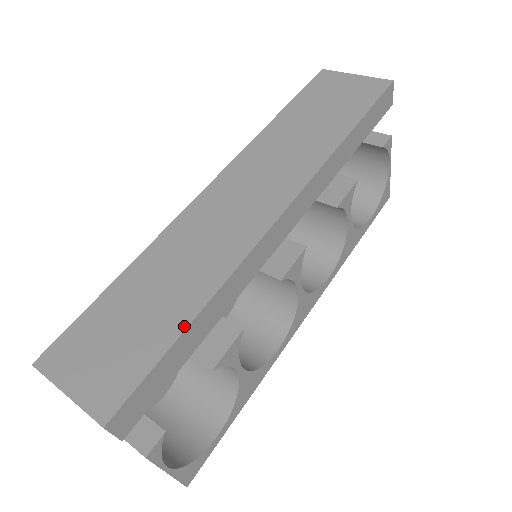
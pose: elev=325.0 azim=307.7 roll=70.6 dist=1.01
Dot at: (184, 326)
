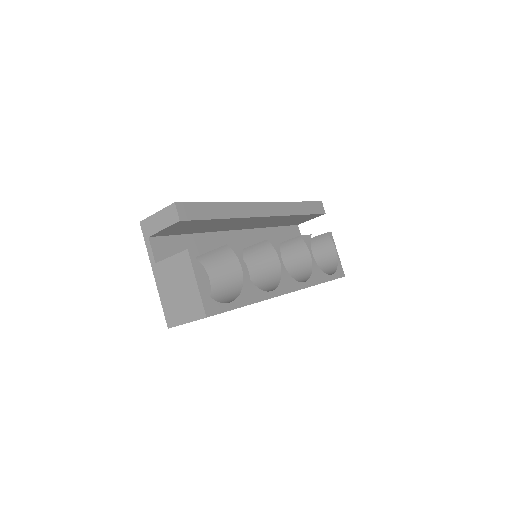
Dot at: (214, 202)
